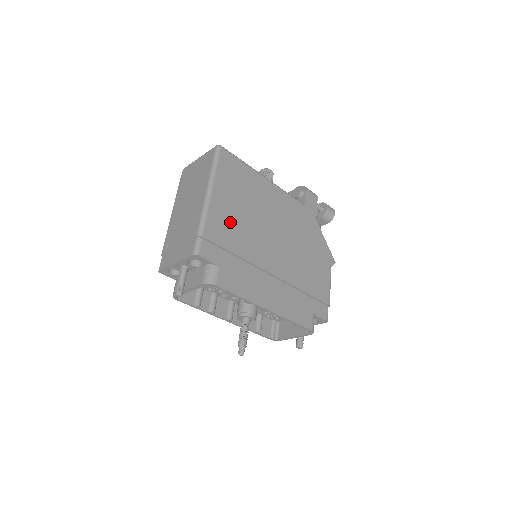
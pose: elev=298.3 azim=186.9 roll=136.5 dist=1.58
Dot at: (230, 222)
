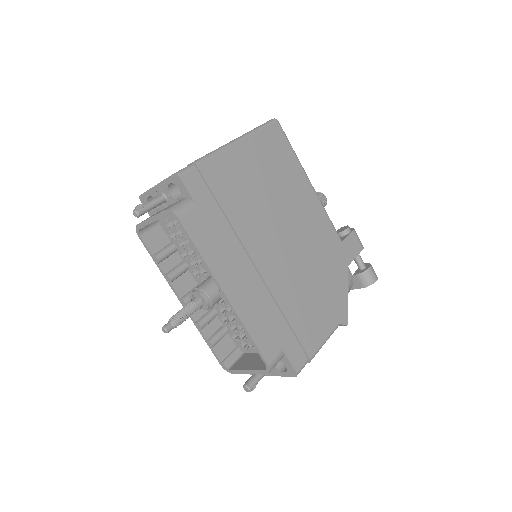
Dot at: (240, 181)
